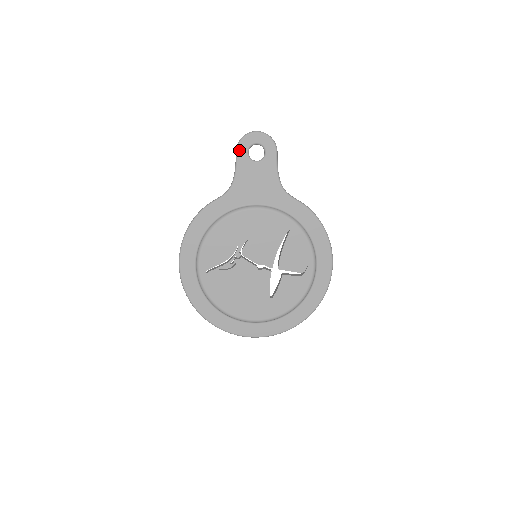
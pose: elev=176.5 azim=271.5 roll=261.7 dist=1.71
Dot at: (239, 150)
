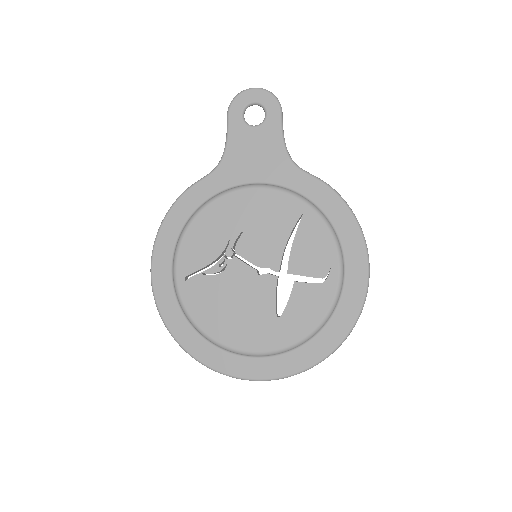
Dot at: (231, 112)
